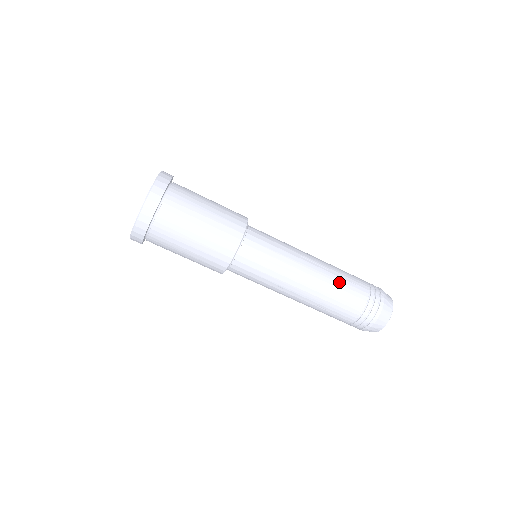
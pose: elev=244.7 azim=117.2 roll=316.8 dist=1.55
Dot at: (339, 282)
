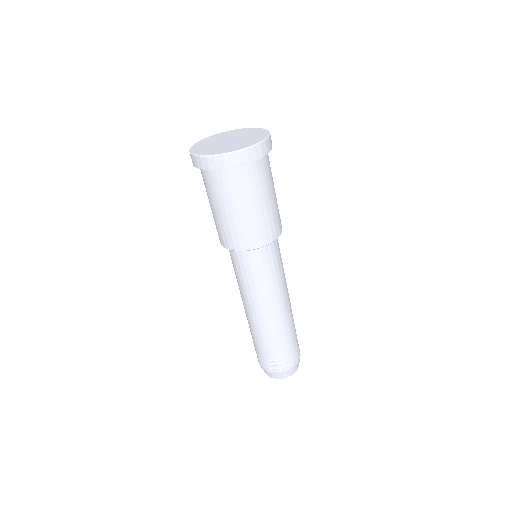
Dot at: (288, 328)
